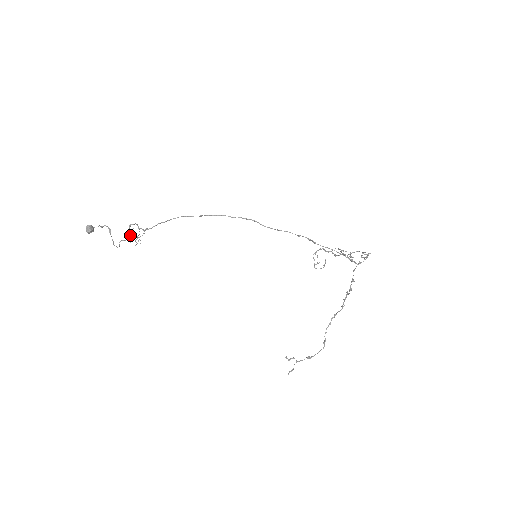
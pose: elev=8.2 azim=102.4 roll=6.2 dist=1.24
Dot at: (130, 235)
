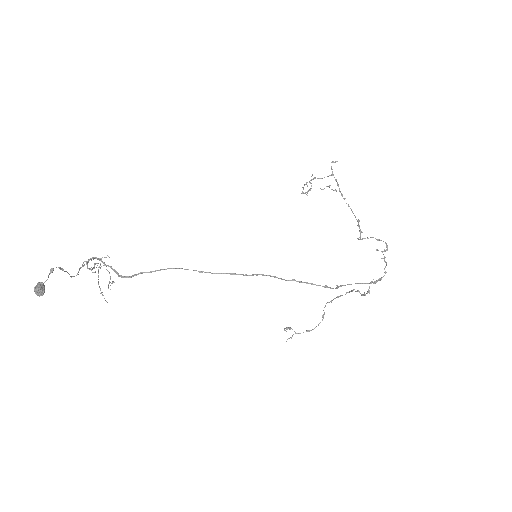
Dot at: (92, 268)
